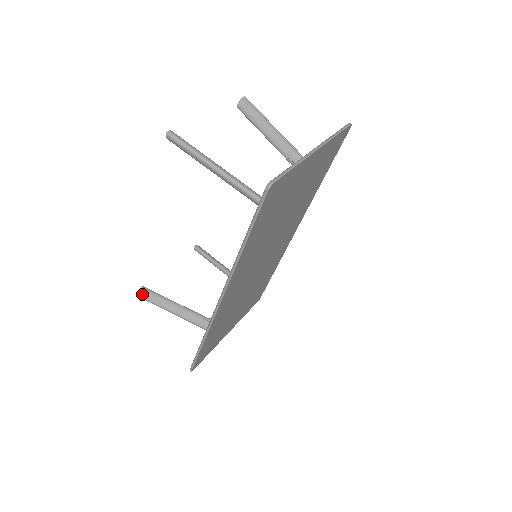
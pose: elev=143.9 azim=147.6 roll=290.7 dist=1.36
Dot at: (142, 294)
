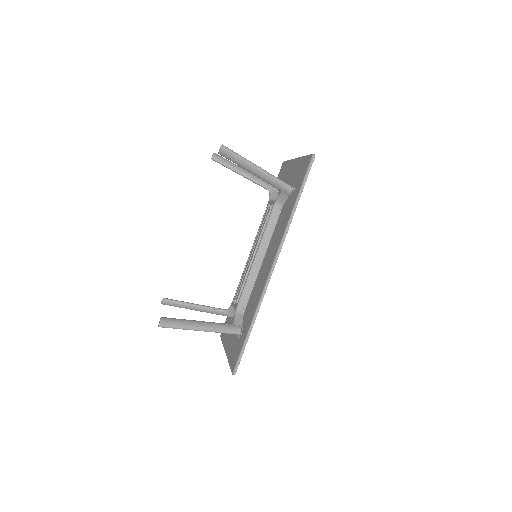
Dot at: (165, 322)
